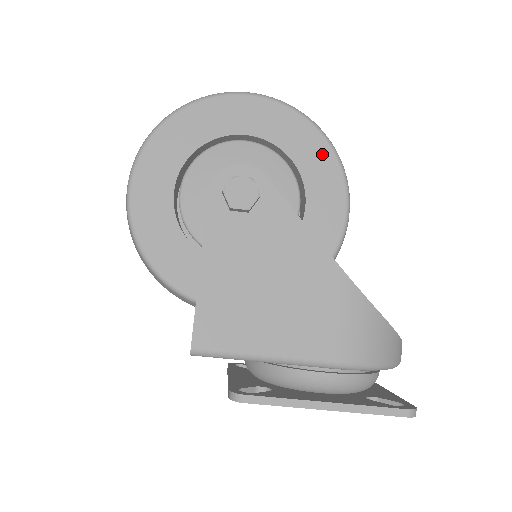
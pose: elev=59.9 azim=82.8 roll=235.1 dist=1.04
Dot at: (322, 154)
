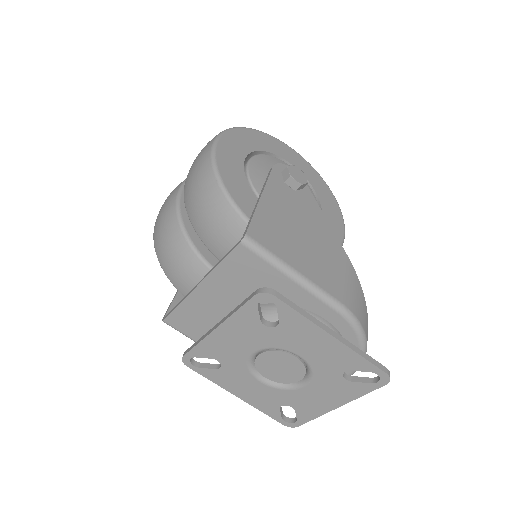
Dot at: (332, 200)
